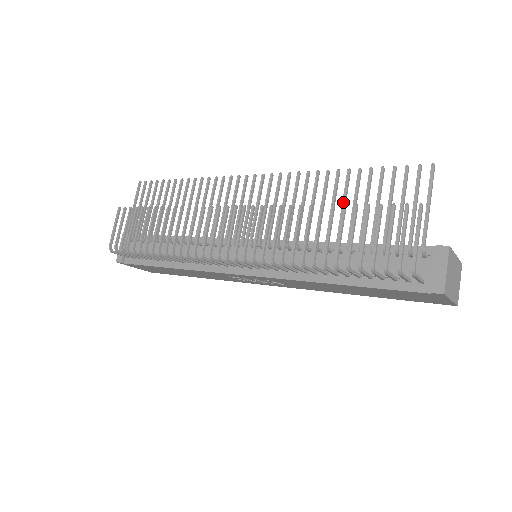
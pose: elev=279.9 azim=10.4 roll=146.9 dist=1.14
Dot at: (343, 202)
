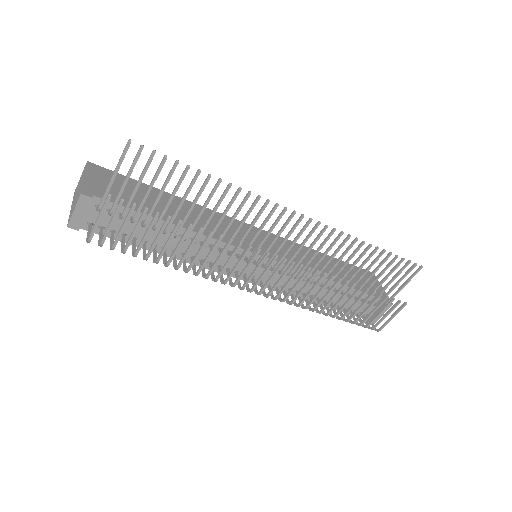
Dot at: (360, 269)
